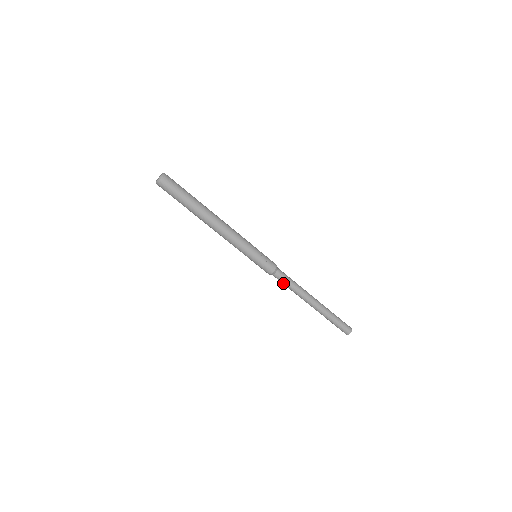
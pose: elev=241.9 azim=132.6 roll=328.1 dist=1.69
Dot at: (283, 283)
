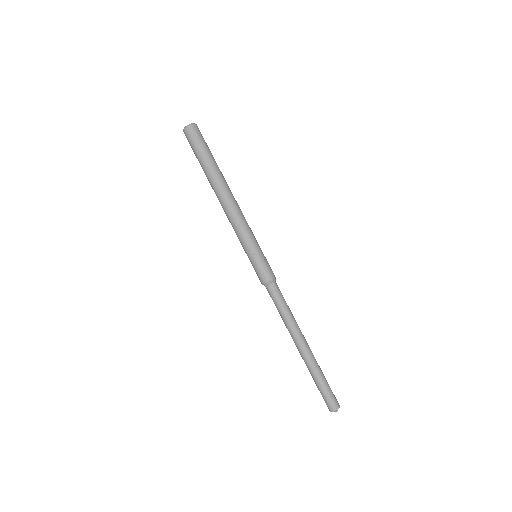
Dot at: (276, 302)
